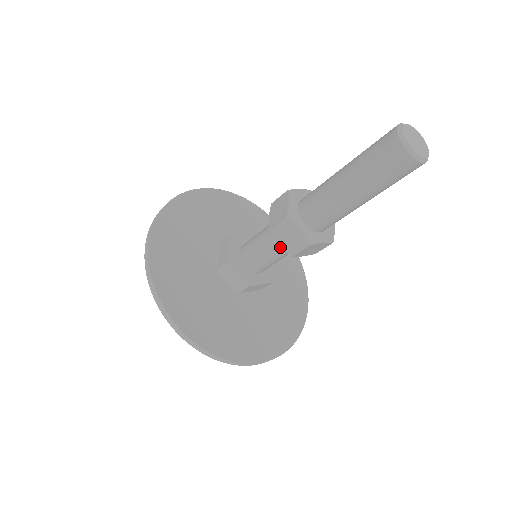
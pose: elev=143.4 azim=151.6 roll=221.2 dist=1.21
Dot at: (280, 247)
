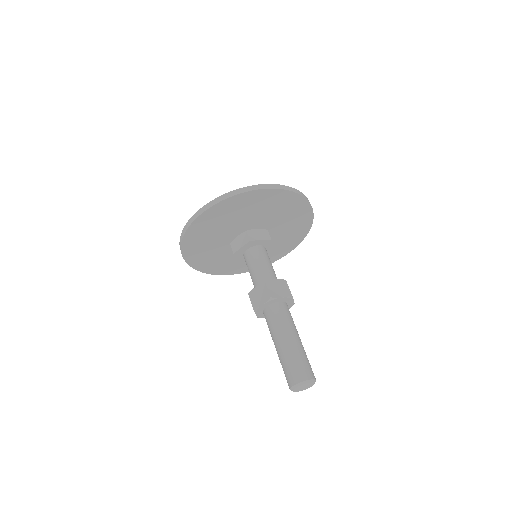
Dot at: occluded
